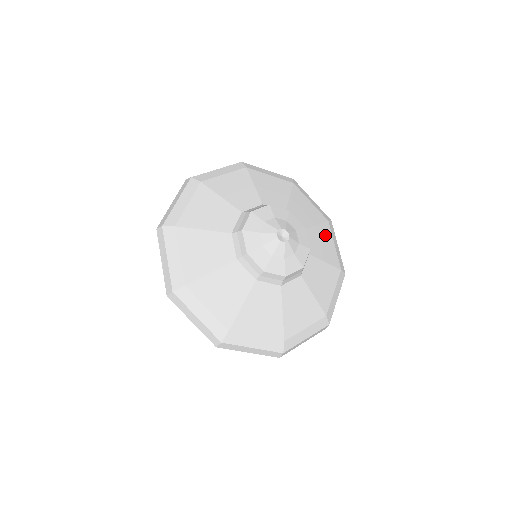
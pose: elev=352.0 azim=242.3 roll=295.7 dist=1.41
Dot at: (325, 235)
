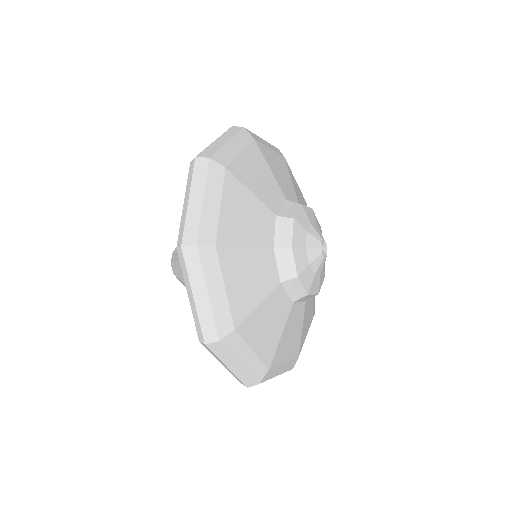
Dot at: occluded
